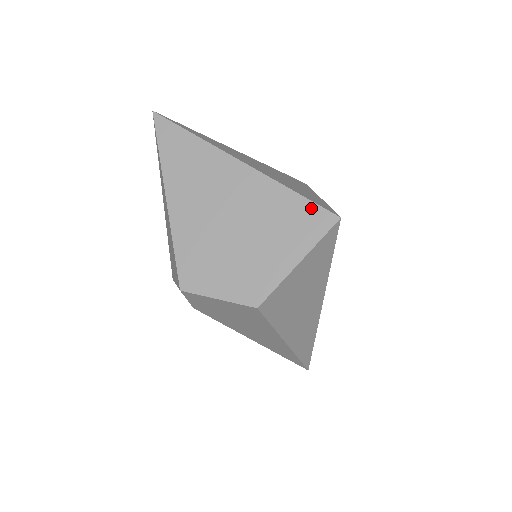
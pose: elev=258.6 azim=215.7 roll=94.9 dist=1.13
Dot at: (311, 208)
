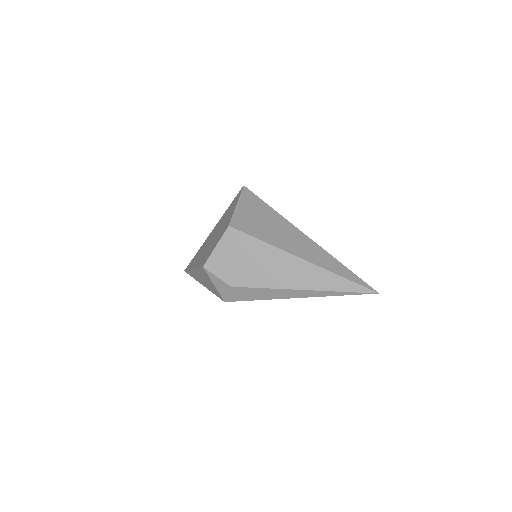
Dot at: occluded
